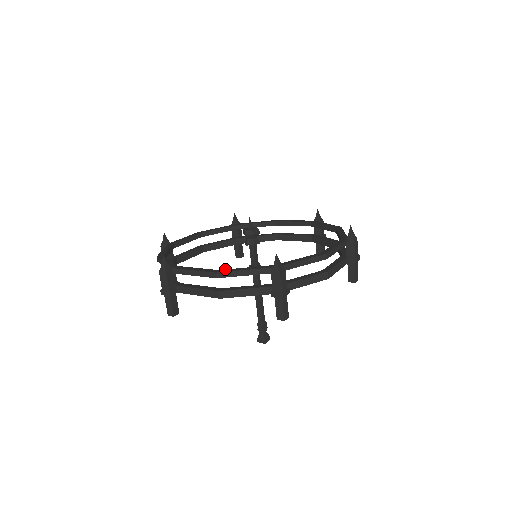
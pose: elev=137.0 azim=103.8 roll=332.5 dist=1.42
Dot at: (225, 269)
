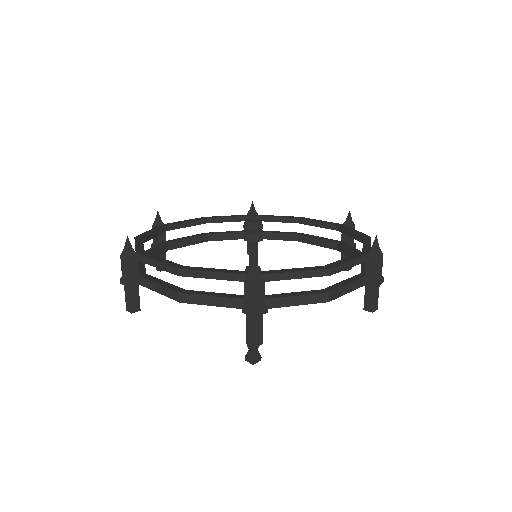
Dot at: occluded
